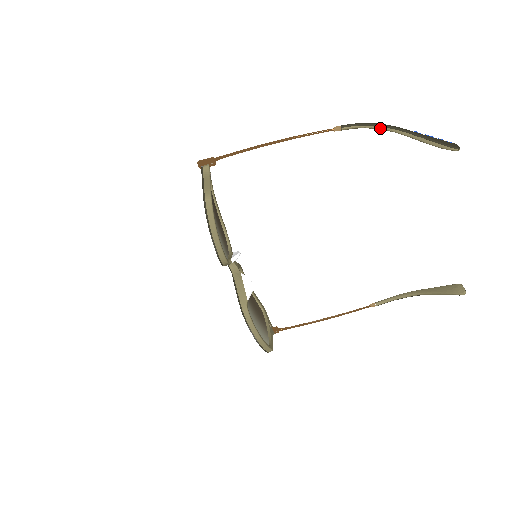
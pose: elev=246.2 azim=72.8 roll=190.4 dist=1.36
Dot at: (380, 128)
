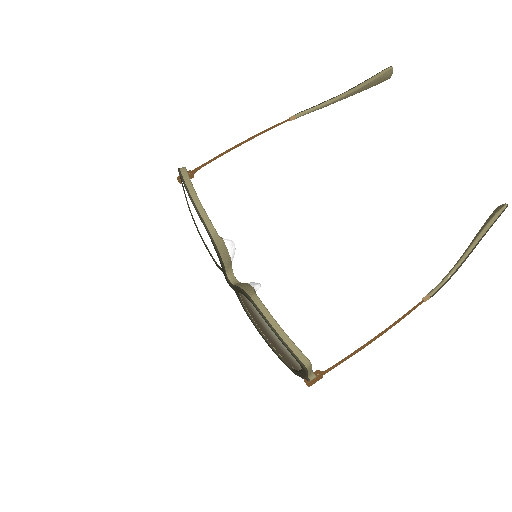
Dot at: (327, 102)
